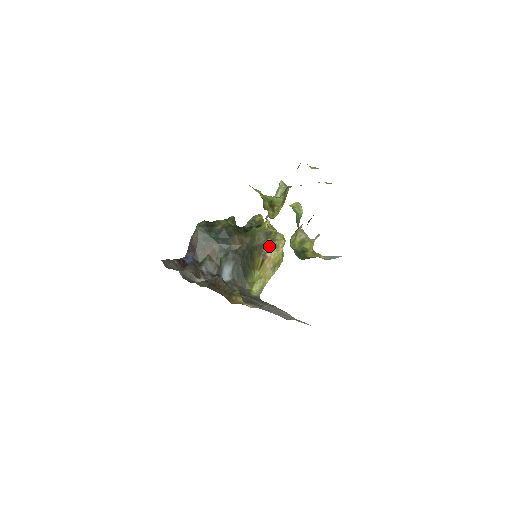
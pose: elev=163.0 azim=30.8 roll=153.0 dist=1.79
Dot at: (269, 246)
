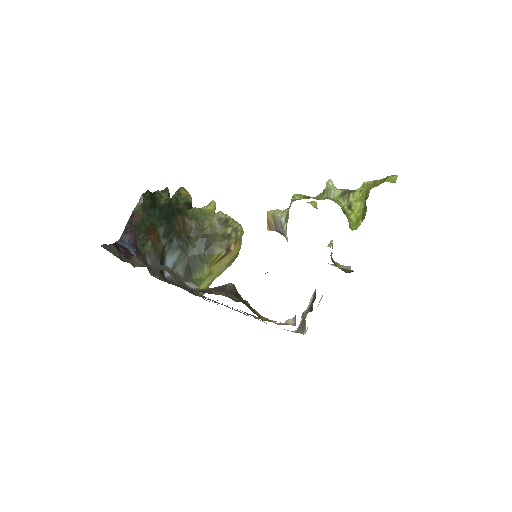
Dot at: (233, 238)
